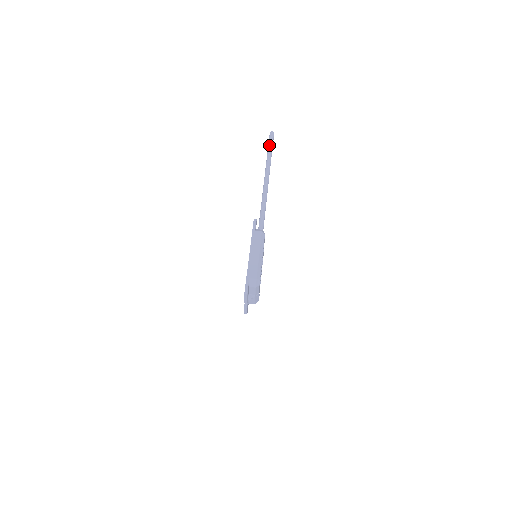
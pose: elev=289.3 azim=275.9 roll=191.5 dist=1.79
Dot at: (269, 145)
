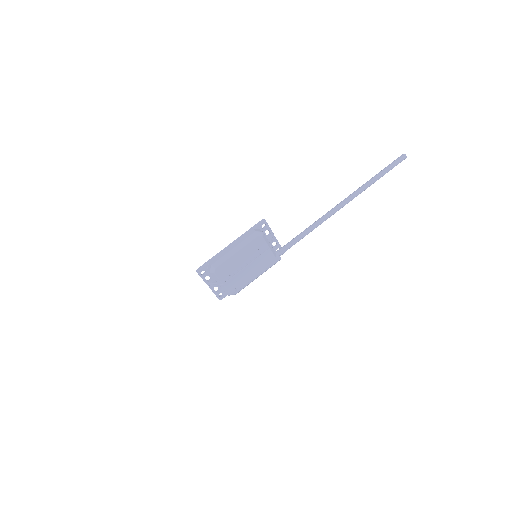
Dot at: occluded
